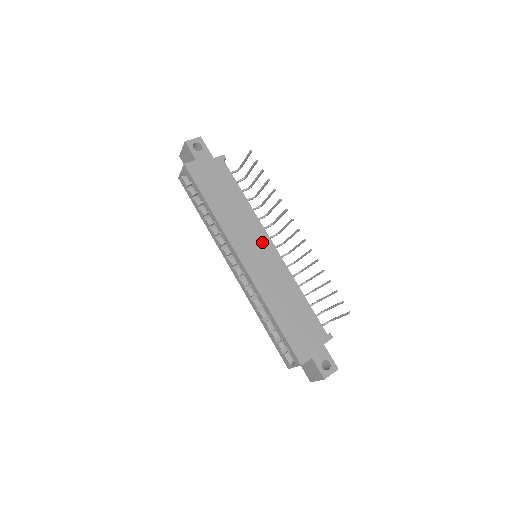
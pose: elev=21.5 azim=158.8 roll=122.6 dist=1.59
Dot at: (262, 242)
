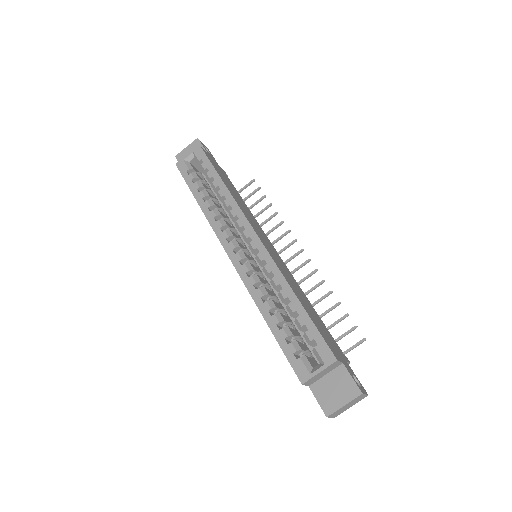
Dot at: (268, 241)
